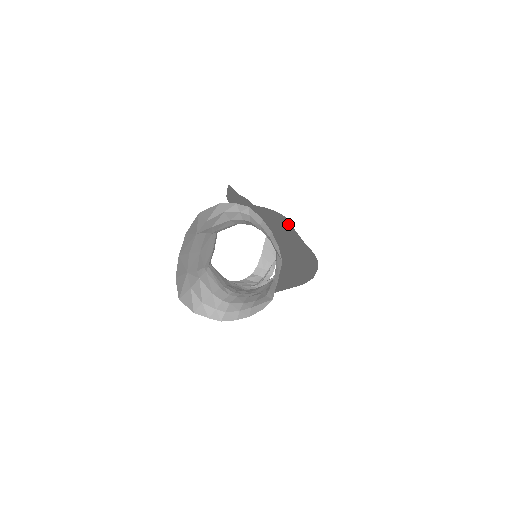
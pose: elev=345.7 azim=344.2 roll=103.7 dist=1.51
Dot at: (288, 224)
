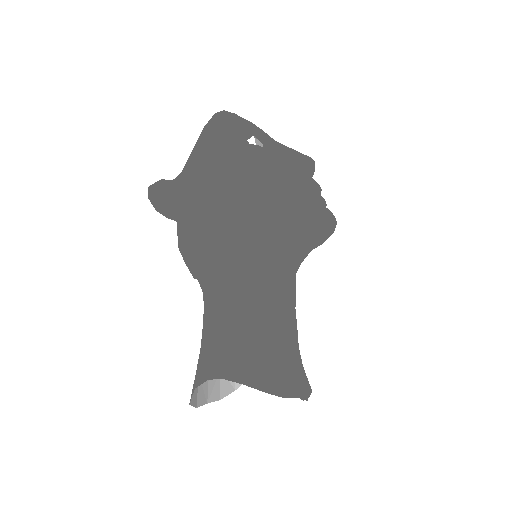
Dot at: (260, 206)
